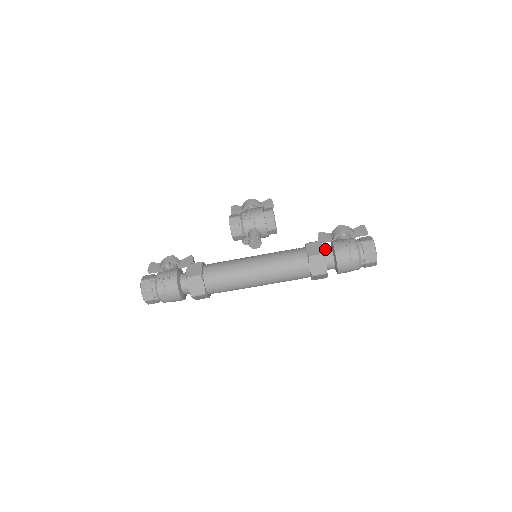
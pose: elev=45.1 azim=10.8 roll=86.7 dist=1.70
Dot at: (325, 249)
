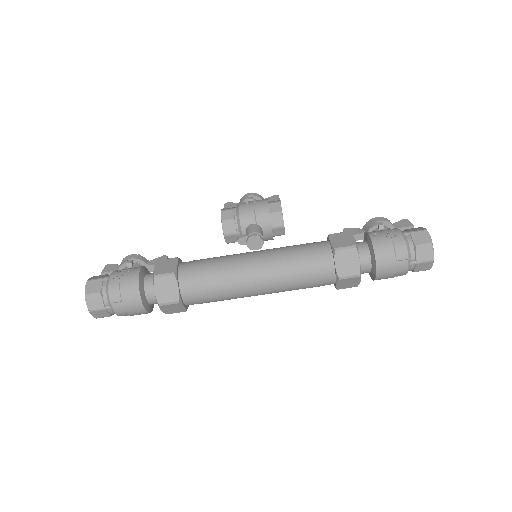
Dot at: (357, 243)
